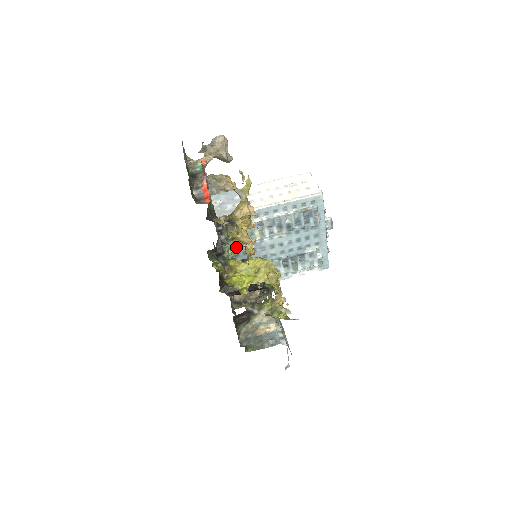
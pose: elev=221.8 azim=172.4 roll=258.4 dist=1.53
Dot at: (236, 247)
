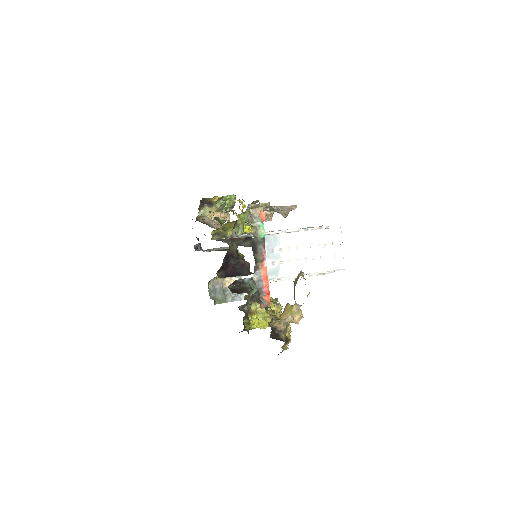
Dot at: occluded
